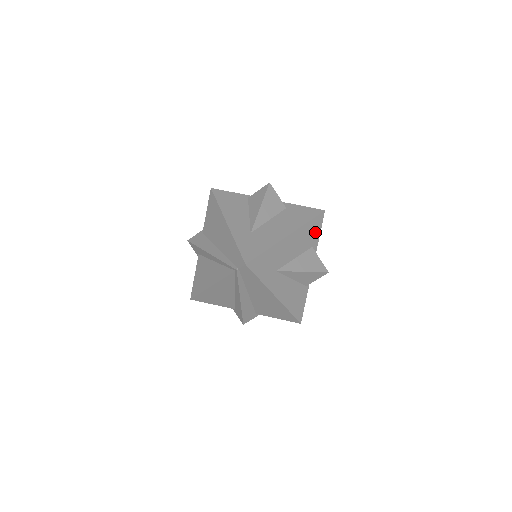
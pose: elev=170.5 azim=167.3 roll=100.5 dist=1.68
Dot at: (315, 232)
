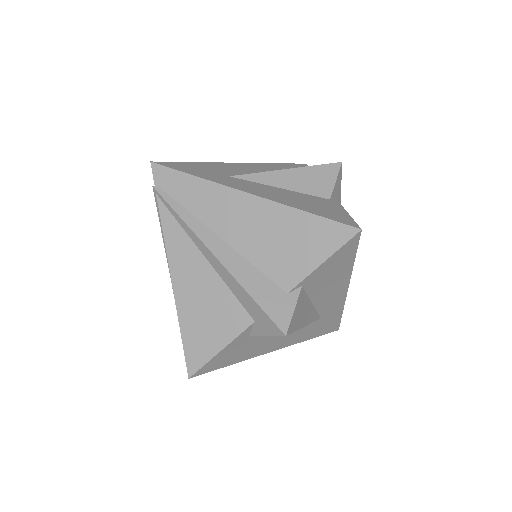
Dot at: occluded
